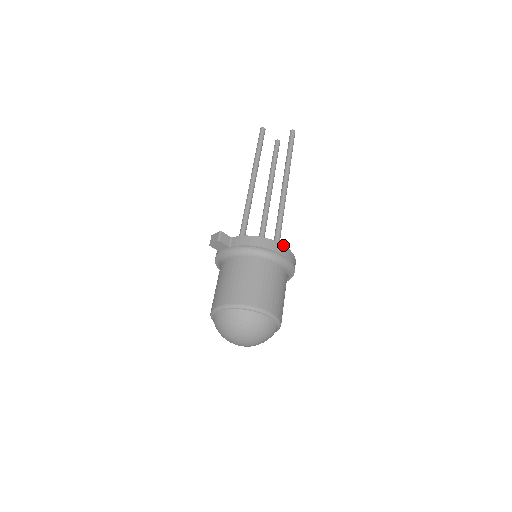
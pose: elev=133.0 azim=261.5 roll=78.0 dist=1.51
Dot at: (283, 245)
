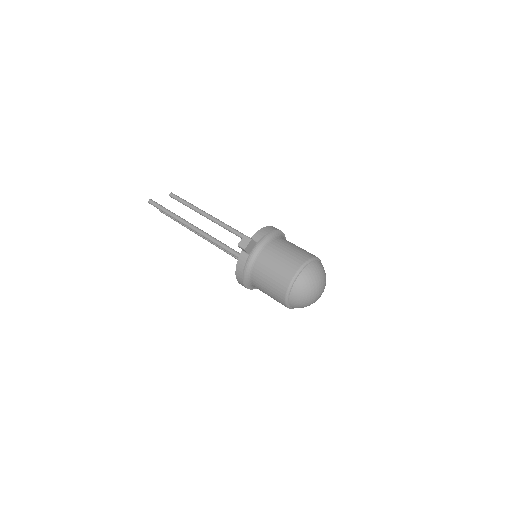
Dot at: occluded
